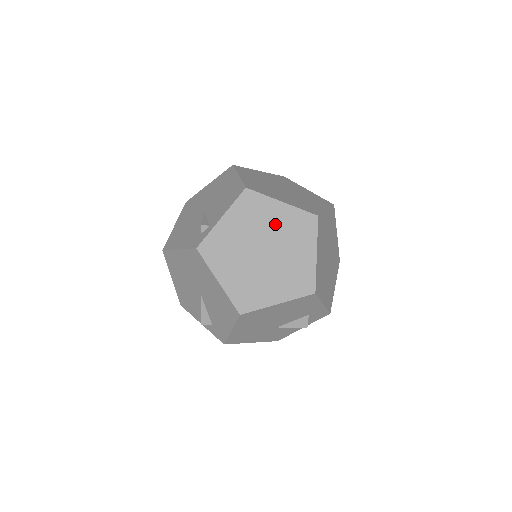
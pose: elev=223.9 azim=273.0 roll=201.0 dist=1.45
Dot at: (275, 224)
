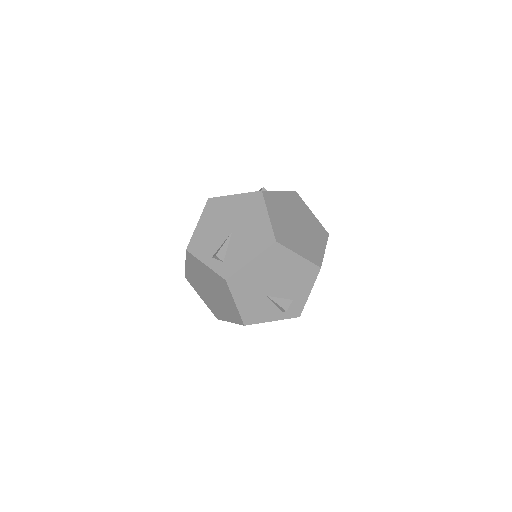
Dot at: (307, 218)
